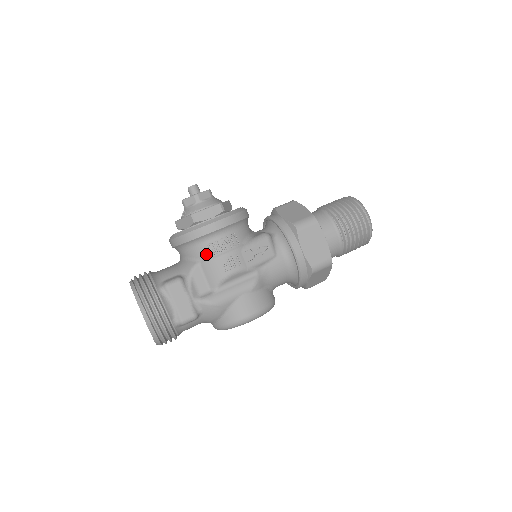
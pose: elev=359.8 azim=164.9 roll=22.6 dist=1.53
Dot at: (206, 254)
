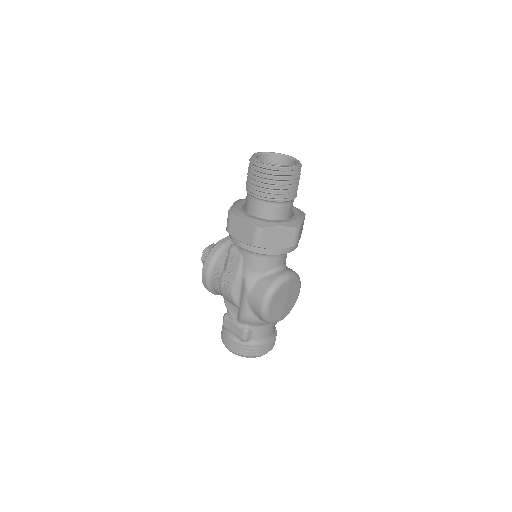
Dot at: (219, 292)
